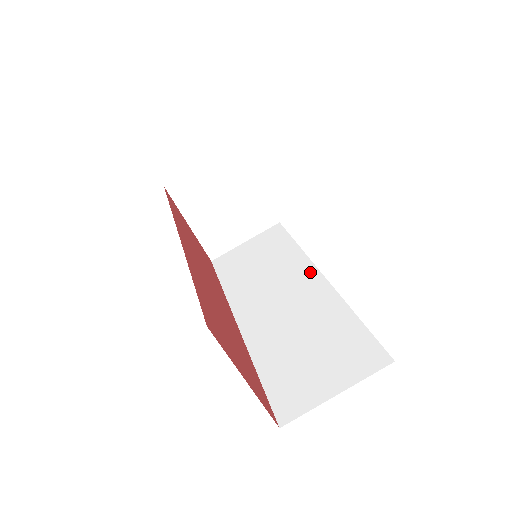
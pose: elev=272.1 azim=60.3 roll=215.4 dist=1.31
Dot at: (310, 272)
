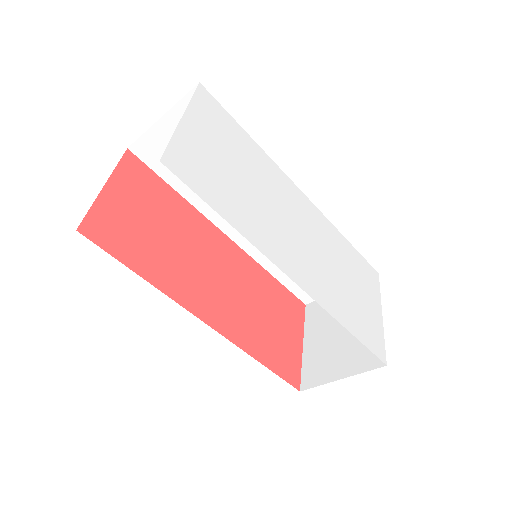
Dot at: occluded
